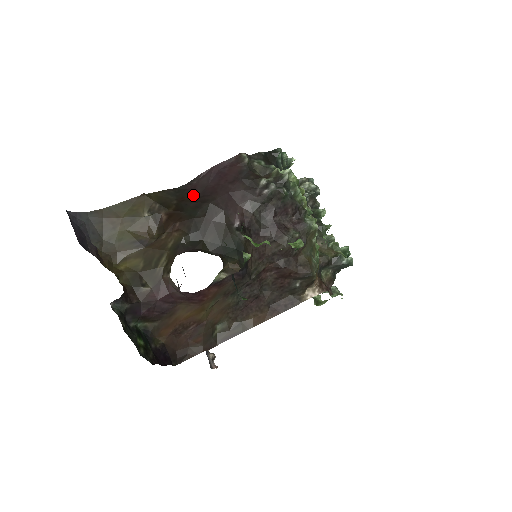
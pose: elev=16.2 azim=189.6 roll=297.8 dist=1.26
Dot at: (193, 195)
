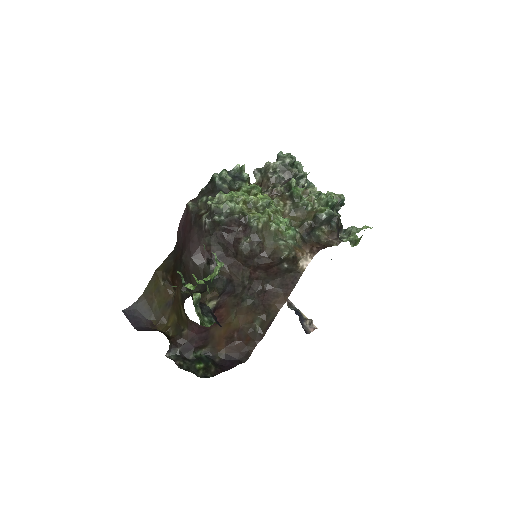
Dot at: (180, 252)
